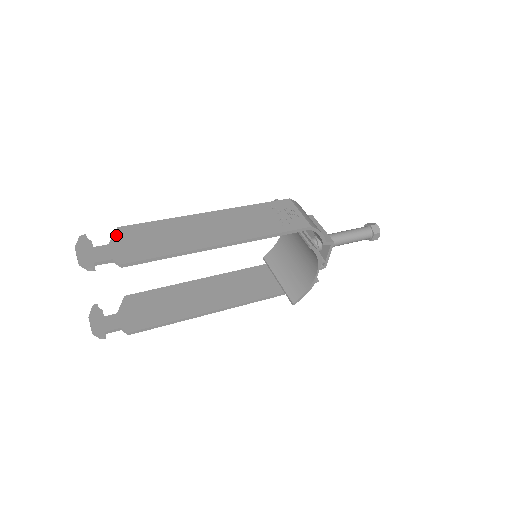
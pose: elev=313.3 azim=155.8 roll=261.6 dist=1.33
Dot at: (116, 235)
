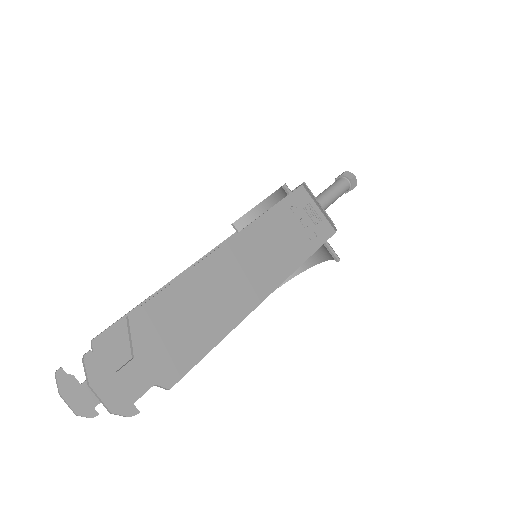
Dot at: (135, 334)
